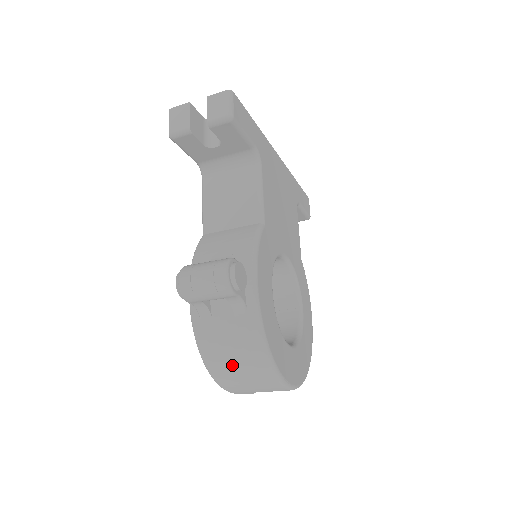
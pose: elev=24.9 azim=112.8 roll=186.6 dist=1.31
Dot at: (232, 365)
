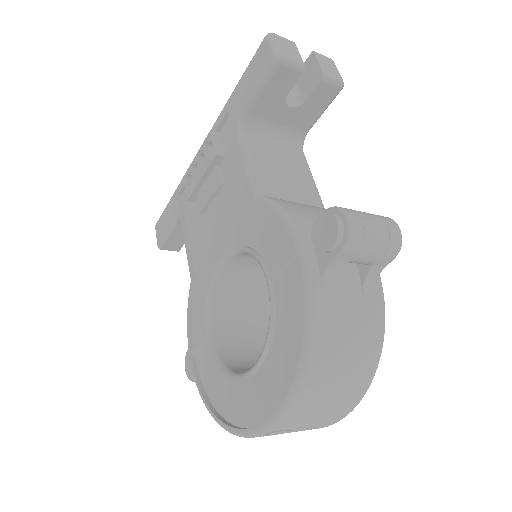
Dot at: (339, 366)
